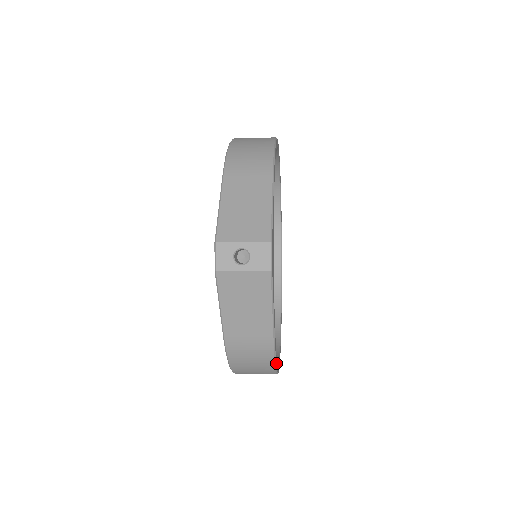
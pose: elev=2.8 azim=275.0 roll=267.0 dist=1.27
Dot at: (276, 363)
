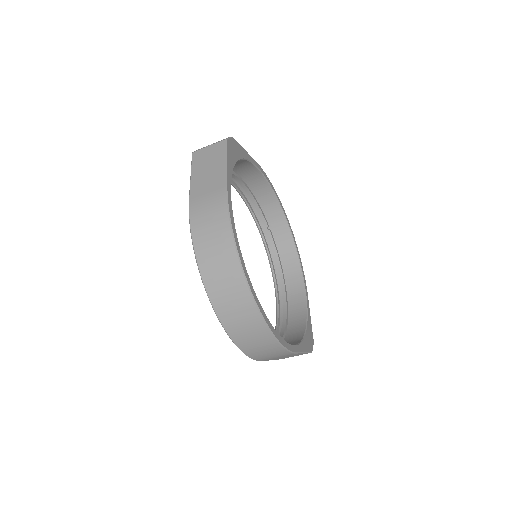
Dot at: (231, 223)
